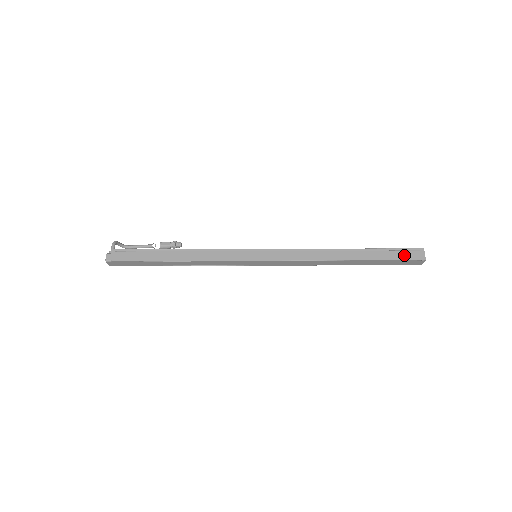
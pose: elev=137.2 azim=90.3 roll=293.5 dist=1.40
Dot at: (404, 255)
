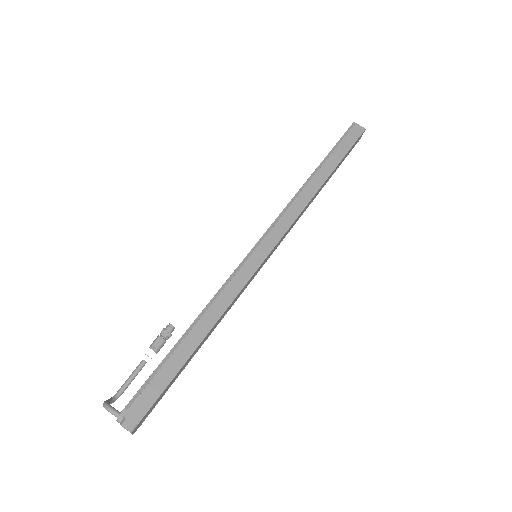
Dot at: (350, 139)
